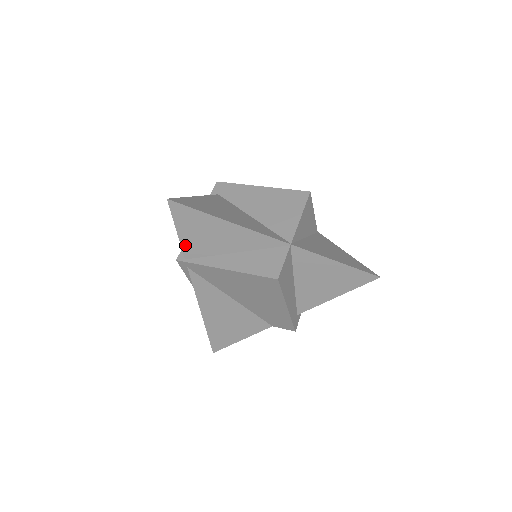
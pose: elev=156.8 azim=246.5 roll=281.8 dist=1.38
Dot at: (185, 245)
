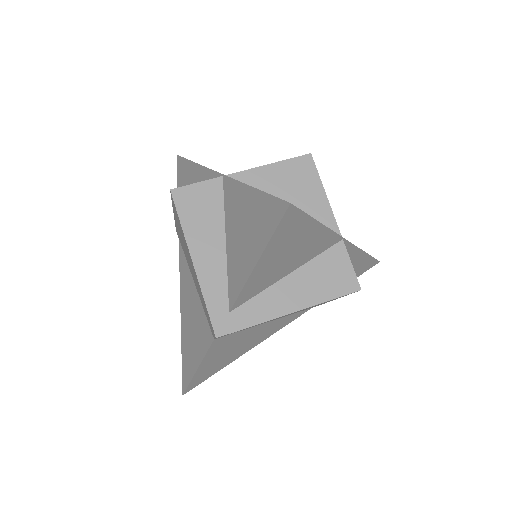
Dot at: occluded
